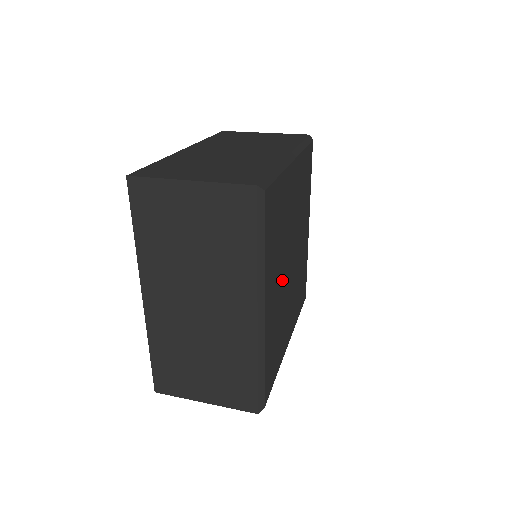
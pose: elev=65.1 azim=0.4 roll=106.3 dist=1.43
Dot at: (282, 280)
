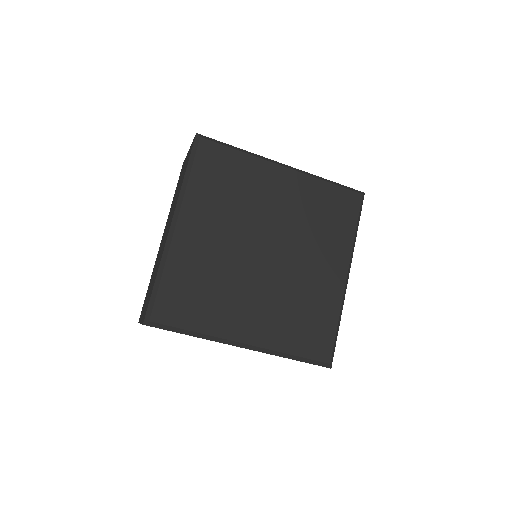
Dot at: (232, 245)
